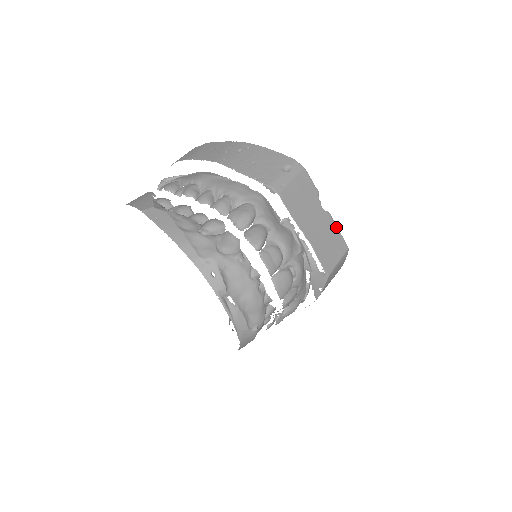
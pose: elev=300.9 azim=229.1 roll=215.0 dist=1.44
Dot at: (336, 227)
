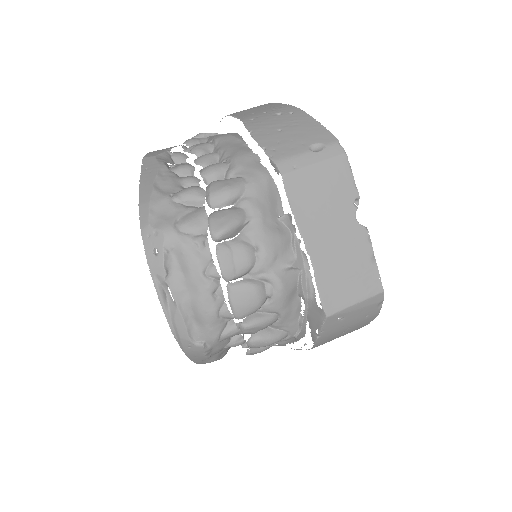
Dot at: (372, 254)
